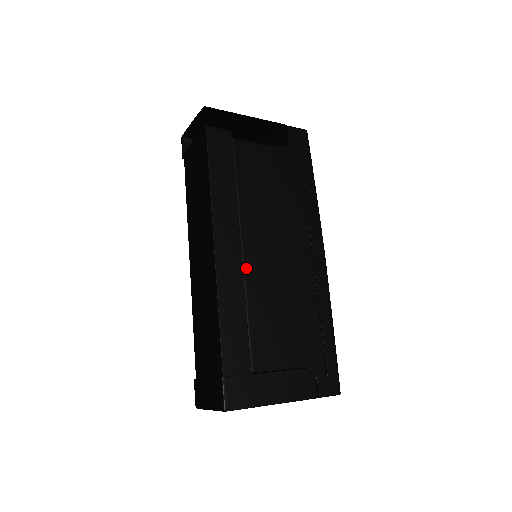
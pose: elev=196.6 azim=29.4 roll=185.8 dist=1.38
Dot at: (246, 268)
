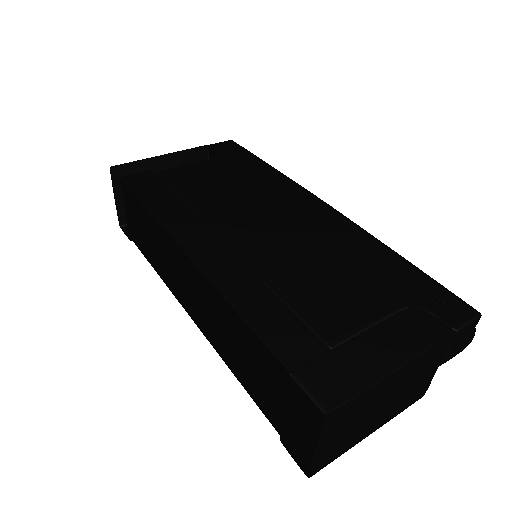
Dot at: (241, 254)
